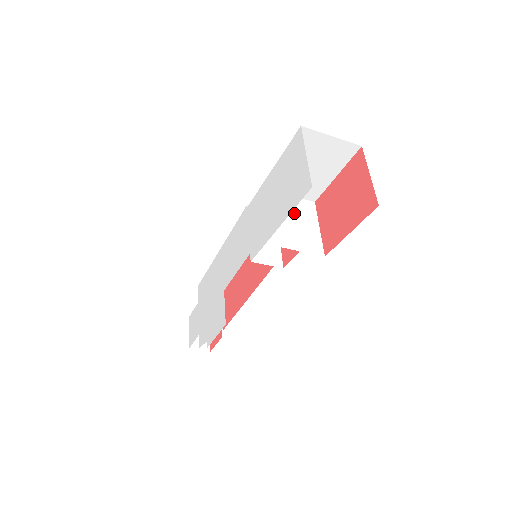
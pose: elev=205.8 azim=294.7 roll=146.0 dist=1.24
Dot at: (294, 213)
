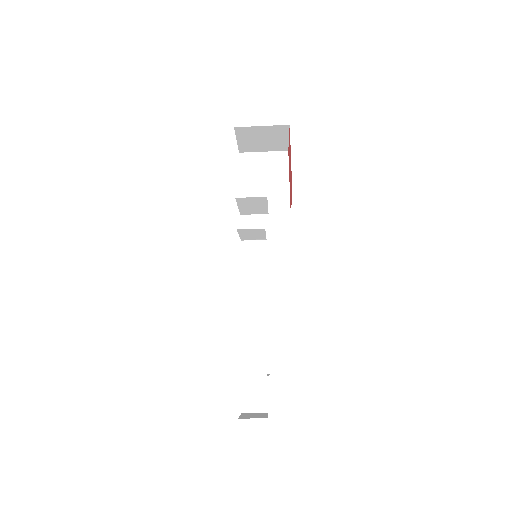
Dot at: occluded
